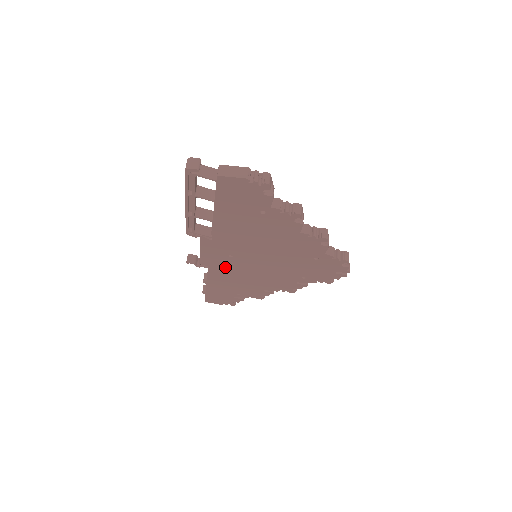
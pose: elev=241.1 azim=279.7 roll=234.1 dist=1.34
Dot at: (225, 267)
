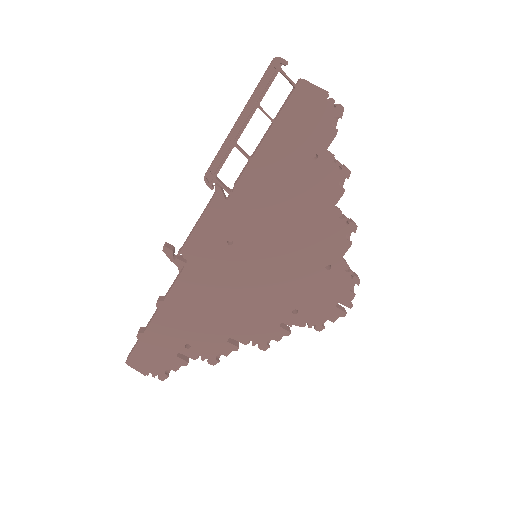
Dot at: (209, 268)
